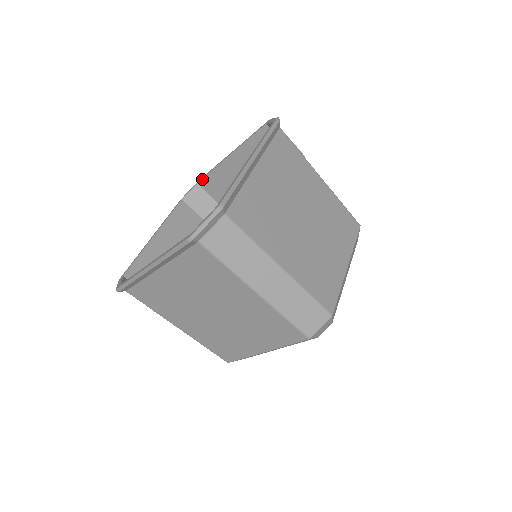
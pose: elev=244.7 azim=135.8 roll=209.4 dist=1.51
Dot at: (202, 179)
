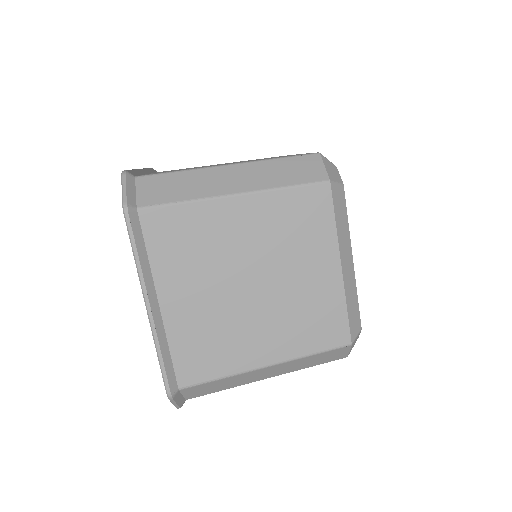
Dot at: occluded
